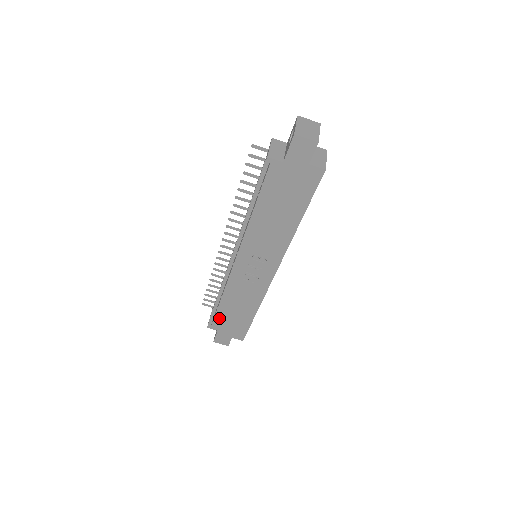
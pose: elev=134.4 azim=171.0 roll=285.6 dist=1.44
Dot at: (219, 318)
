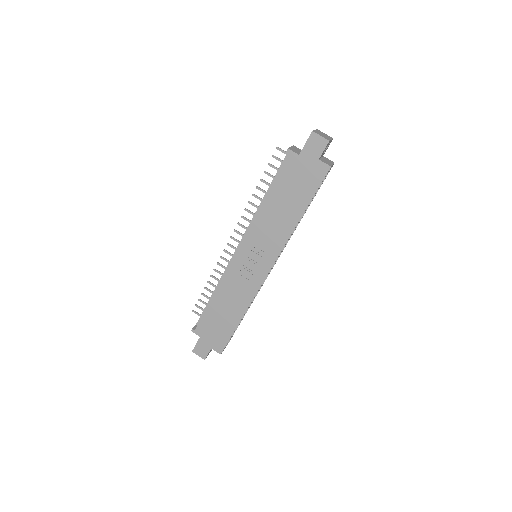
Dot at: (206, 320)
